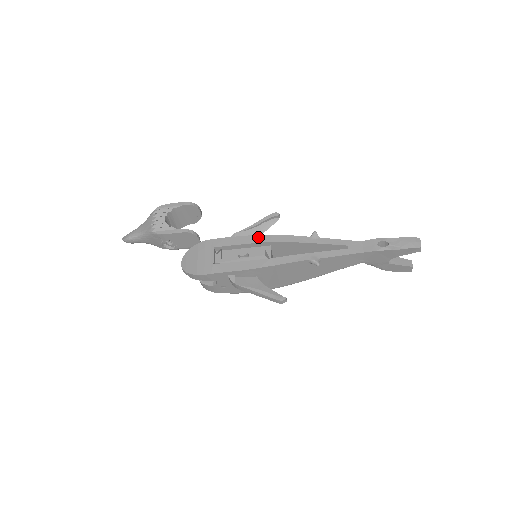
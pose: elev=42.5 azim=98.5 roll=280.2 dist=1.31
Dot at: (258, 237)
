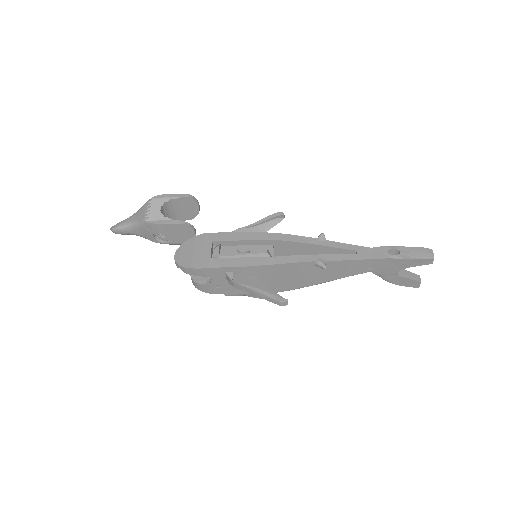
Dot at: (261, 234)
